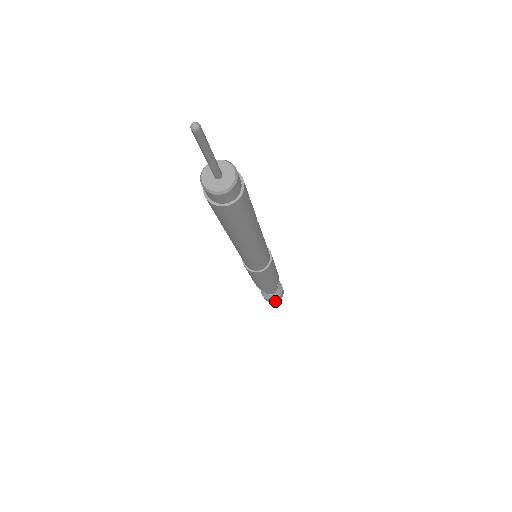
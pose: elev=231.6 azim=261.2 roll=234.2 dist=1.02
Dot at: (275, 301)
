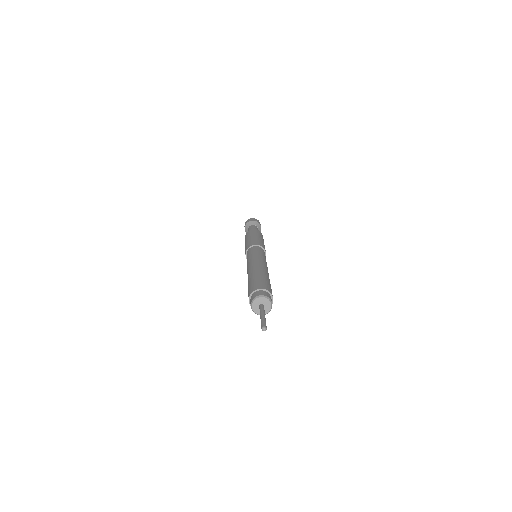
Dot at: occluded
